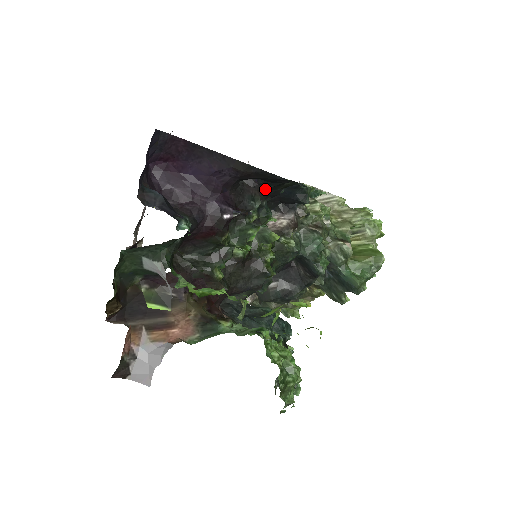
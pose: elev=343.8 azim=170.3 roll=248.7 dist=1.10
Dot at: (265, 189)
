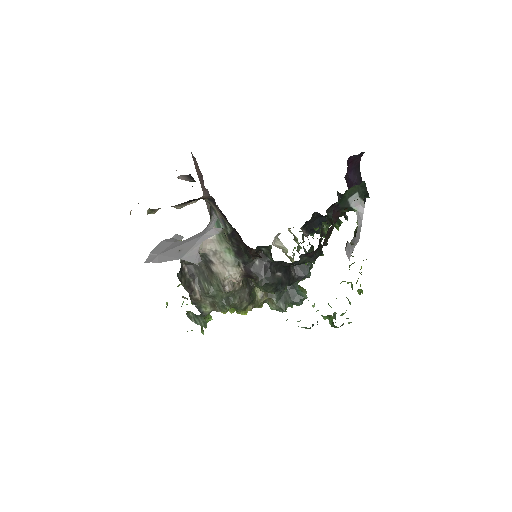
Dot at: occluded
